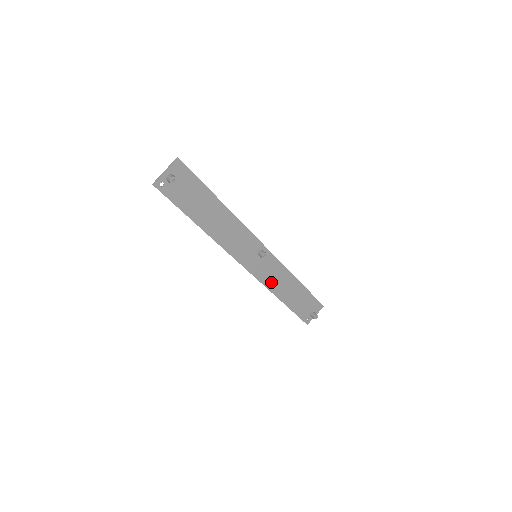
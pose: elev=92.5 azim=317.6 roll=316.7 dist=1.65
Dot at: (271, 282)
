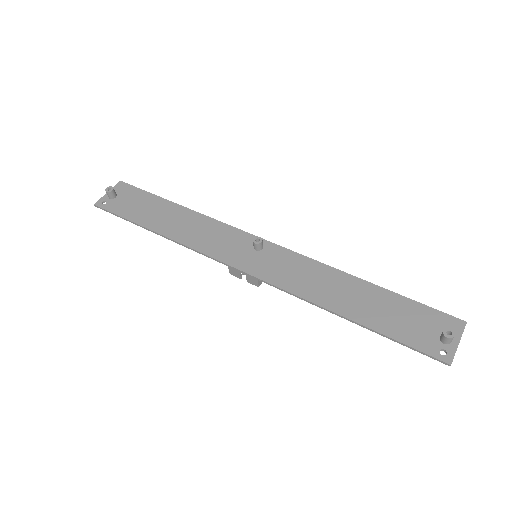
Dot at: (301, 286)
